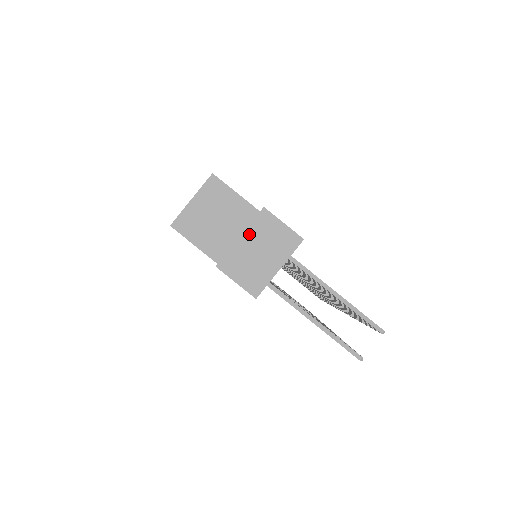
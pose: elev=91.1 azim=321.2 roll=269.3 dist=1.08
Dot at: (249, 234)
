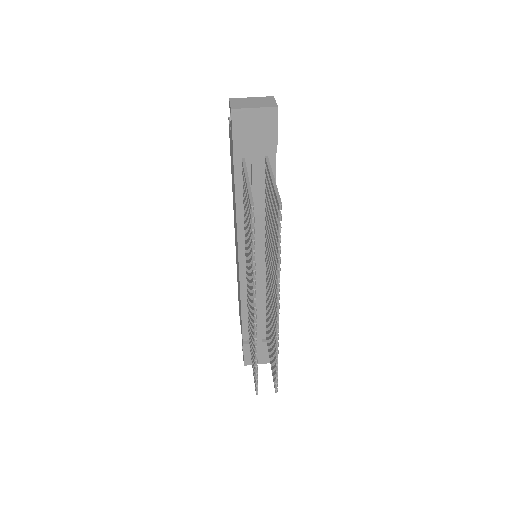
Dot at: (256, 98)
